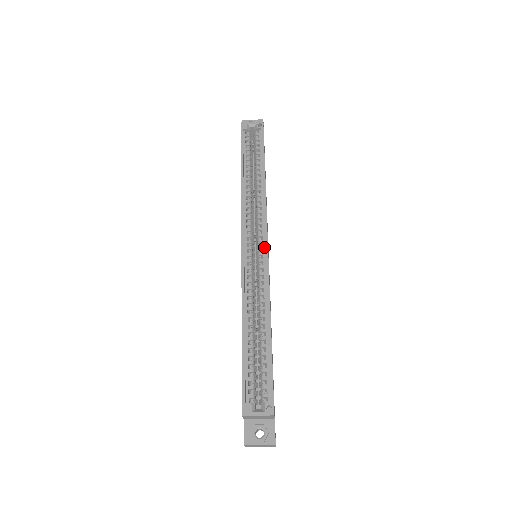
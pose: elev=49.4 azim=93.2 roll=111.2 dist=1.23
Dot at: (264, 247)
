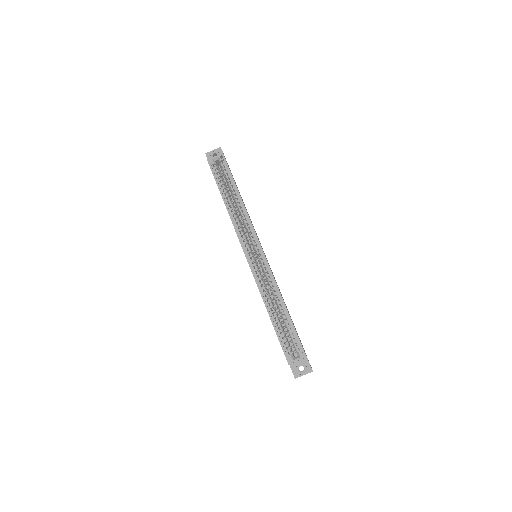
Dot at: (260, 252)
